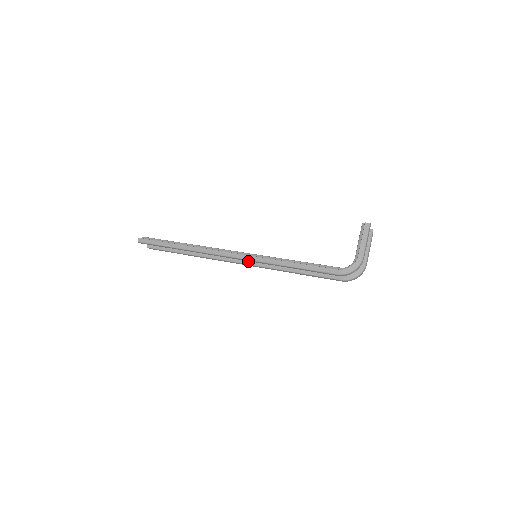
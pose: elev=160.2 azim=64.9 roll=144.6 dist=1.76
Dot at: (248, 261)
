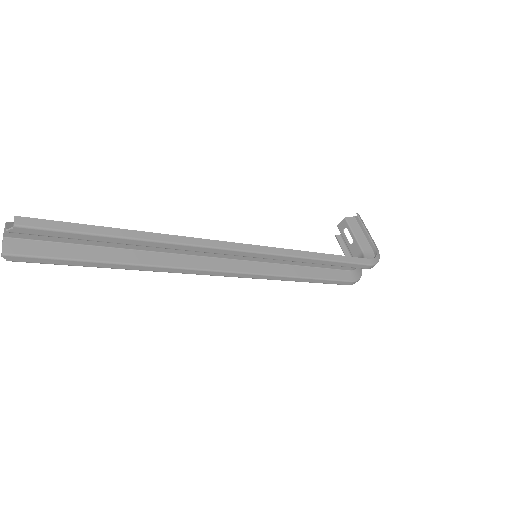
Dot at: (240, 267)
